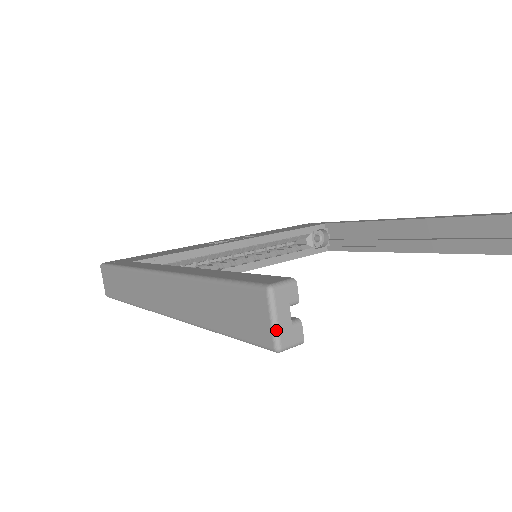
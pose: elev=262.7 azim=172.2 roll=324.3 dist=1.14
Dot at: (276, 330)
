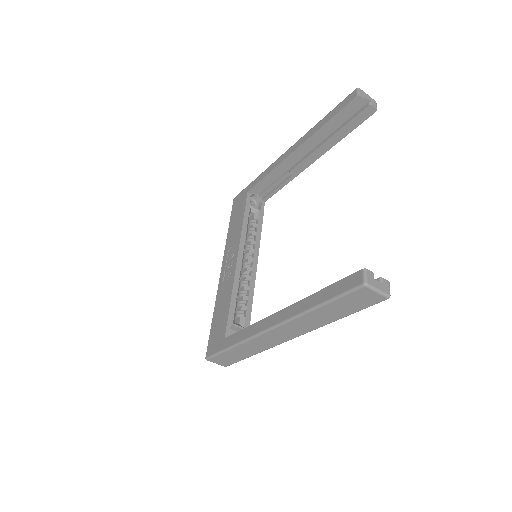
Dot at: (382, 293)
